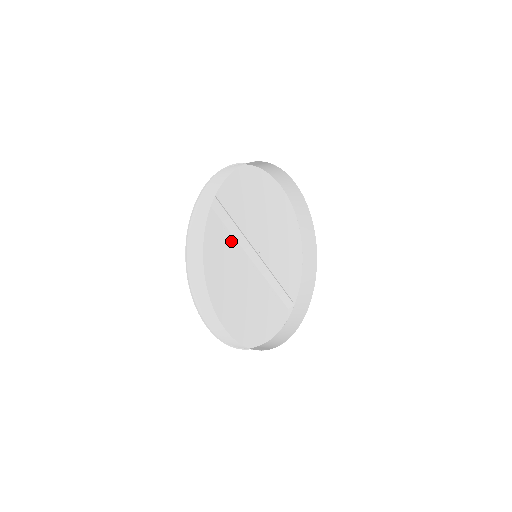
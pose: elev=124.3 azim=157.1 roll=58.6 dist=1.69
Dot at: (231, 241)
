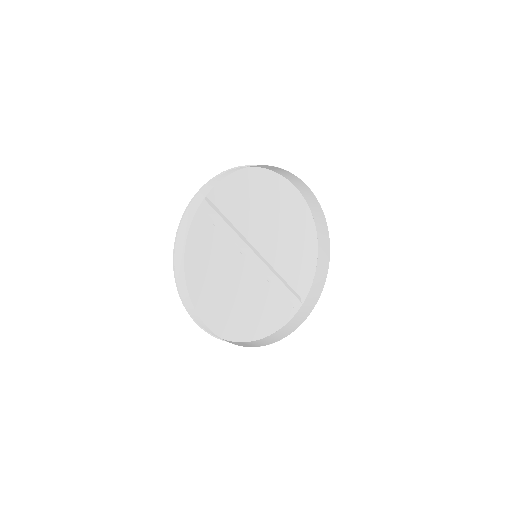
Dot at: (227, 242)
